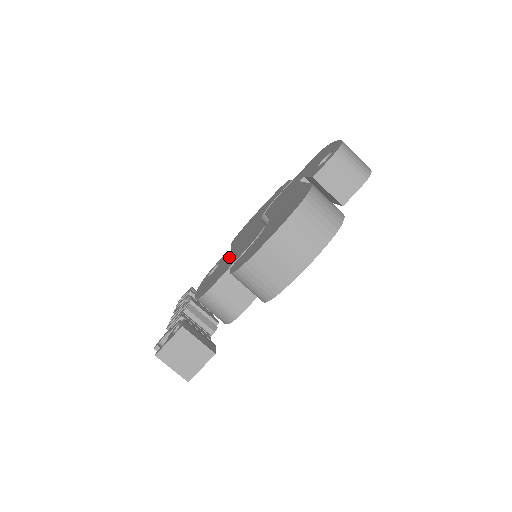
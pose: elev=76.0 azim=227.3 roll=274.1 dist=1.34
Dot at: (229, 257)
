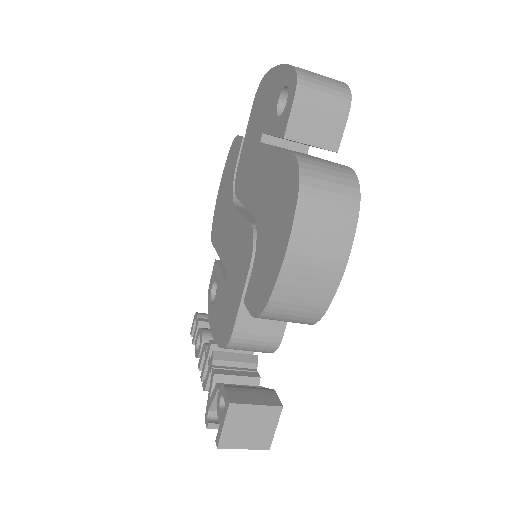
Dot at: occluded
